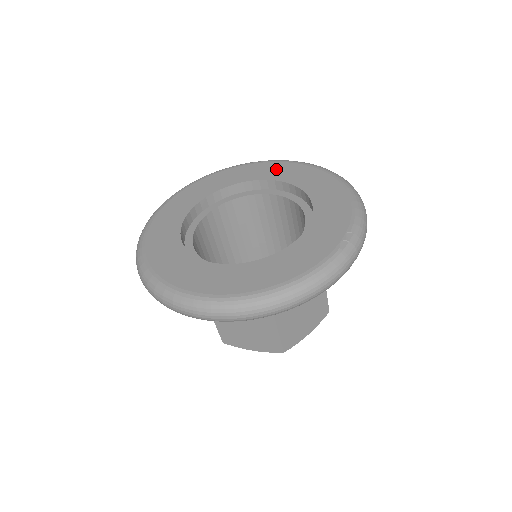
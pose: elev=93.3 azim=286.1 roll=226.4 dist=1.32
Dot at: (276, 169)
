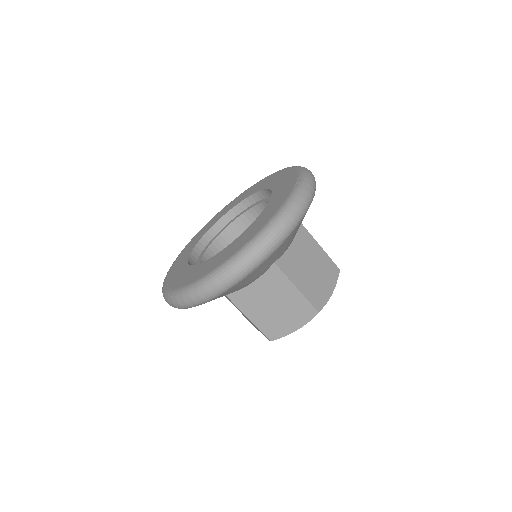
Dot at: (240, 197)
